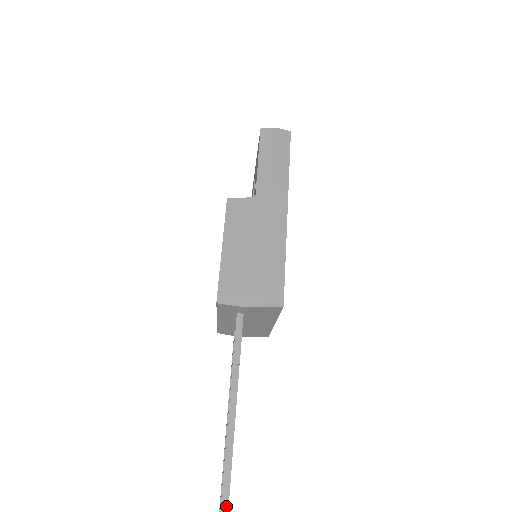
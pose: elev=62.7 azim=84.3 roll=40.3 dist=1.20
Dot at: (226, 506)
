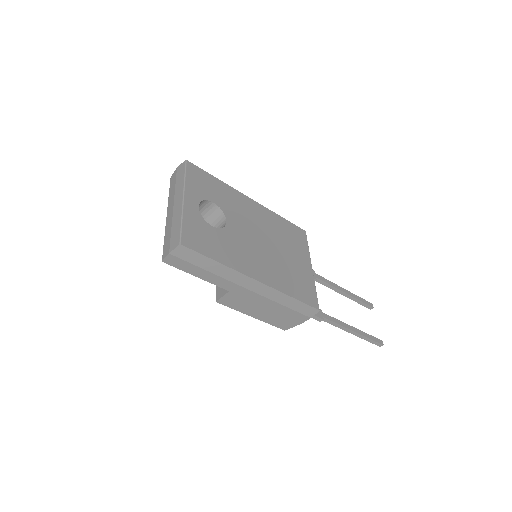
Dot at: (375, 342)
